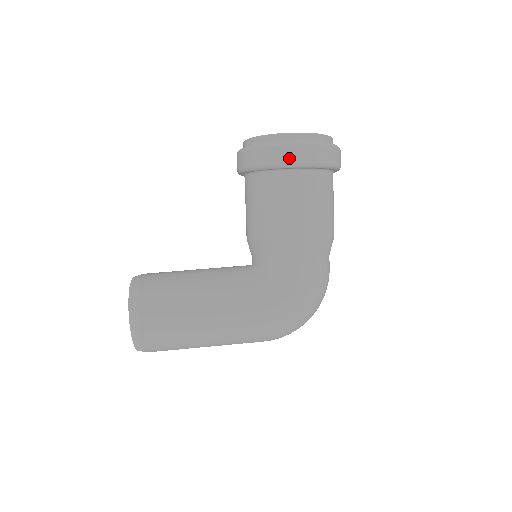
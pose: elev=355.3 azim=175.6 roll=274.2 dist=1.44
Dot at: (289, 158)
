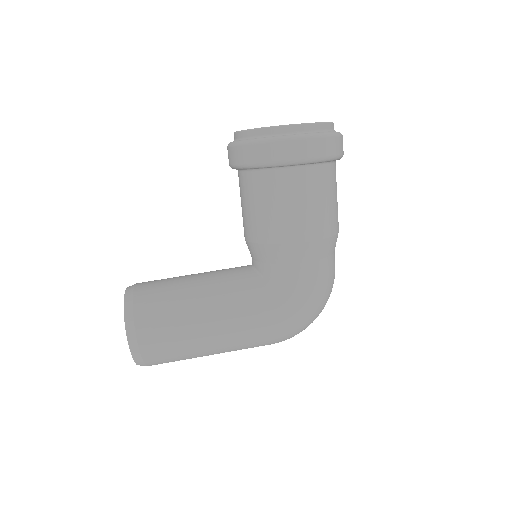
Dot at: (288, 155)
